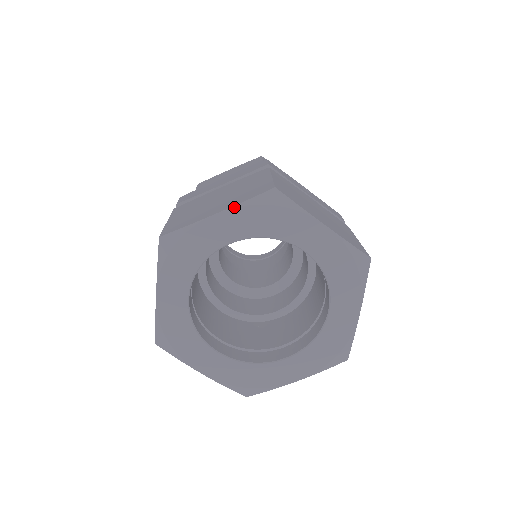
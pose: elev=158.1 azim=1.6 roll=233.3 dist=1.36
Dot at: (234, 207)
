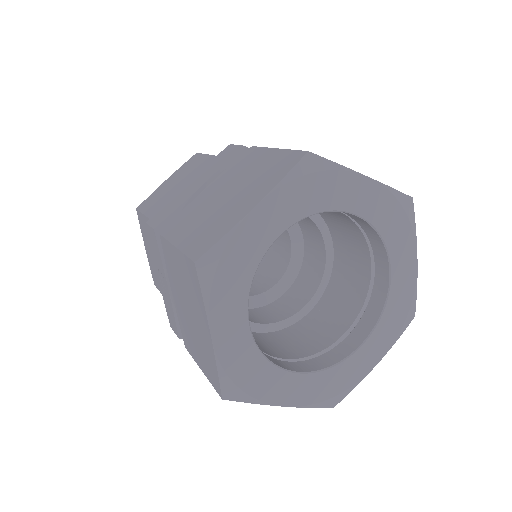
Dot at: (383, 185)
